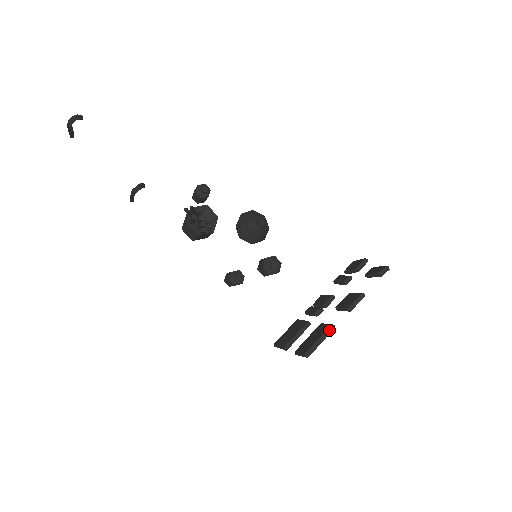
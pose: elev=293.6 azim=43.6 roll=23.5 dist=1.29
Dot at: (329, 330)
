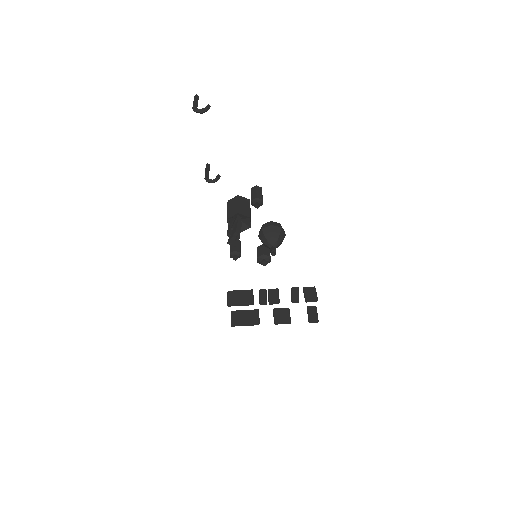
Dot at: (255, 324)
